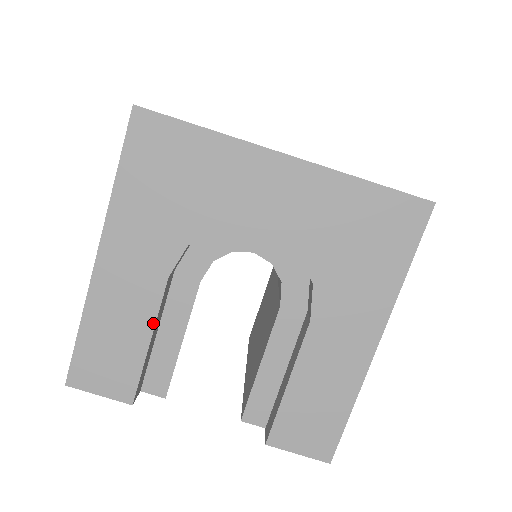
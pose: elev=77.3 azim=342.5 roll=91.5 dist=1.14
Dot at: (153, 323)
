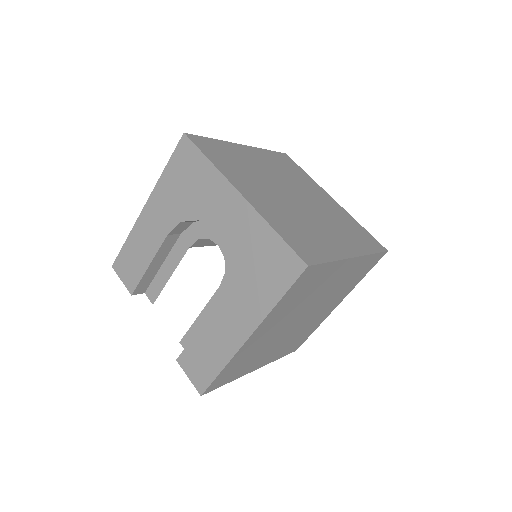
Dot at: (153, 256)
